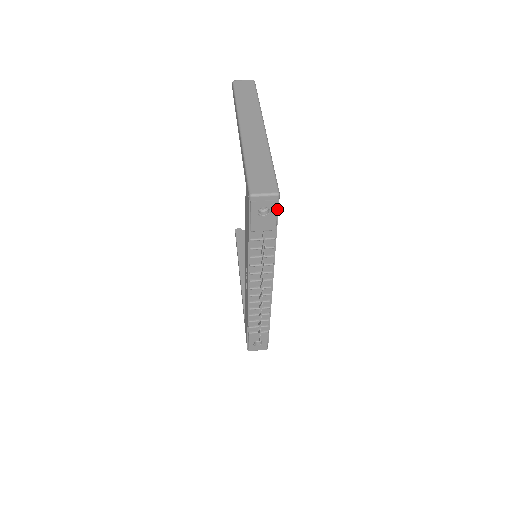
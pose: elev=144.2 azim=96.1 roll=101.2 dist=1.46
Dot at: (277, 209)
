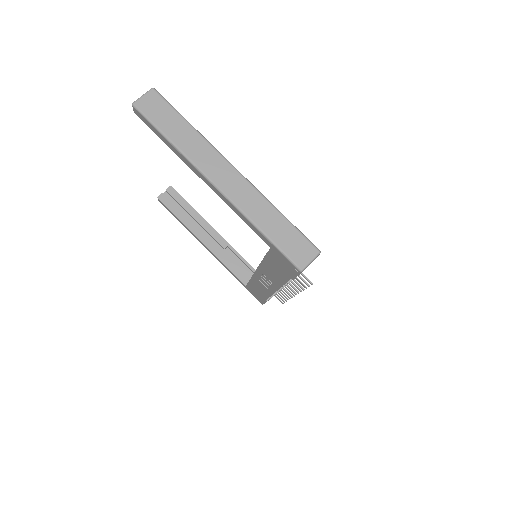
Dot at: occluded
